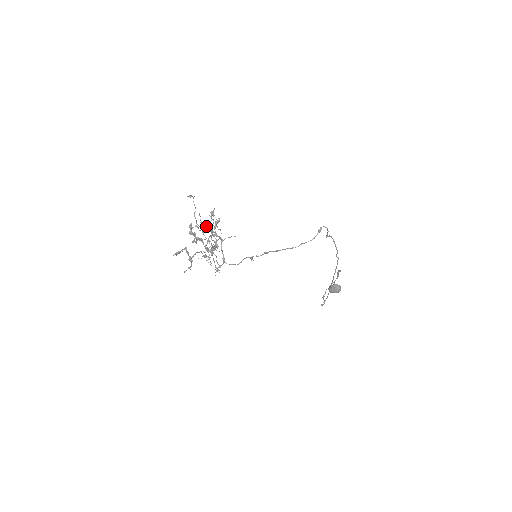
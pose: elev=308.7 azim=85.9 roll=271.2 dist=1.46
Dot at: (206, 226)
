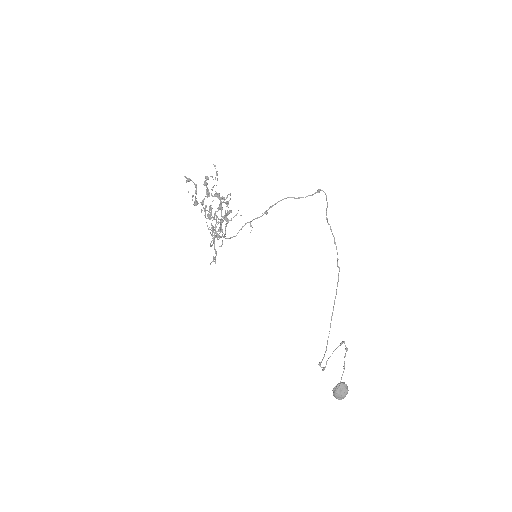
Dot at: (218, 209)
